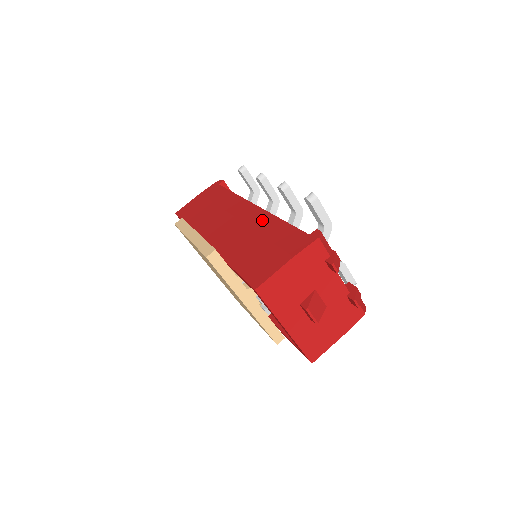
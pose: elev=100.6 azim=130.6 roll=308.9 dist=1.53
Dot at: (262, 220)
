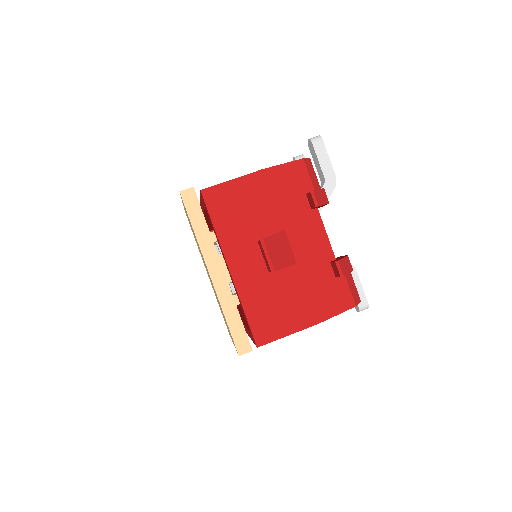
Dot at: occluded
